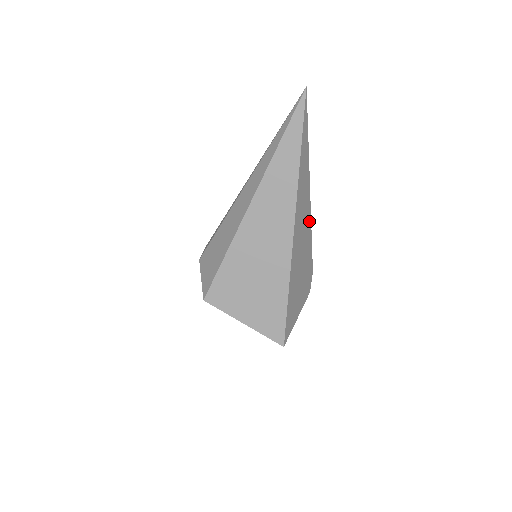
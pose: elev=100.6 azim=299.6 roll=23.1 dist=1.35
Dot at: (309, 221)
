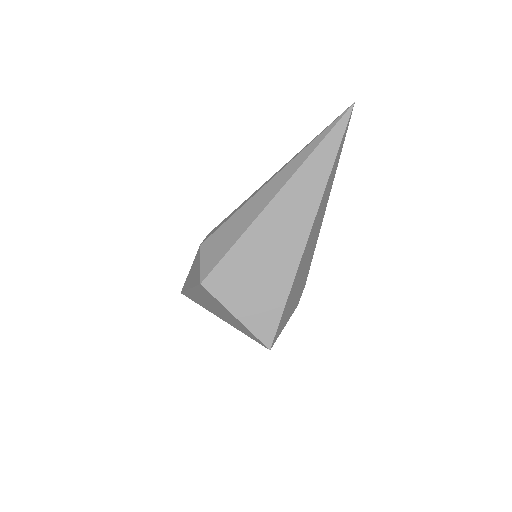
Dot at: (318, 232)
